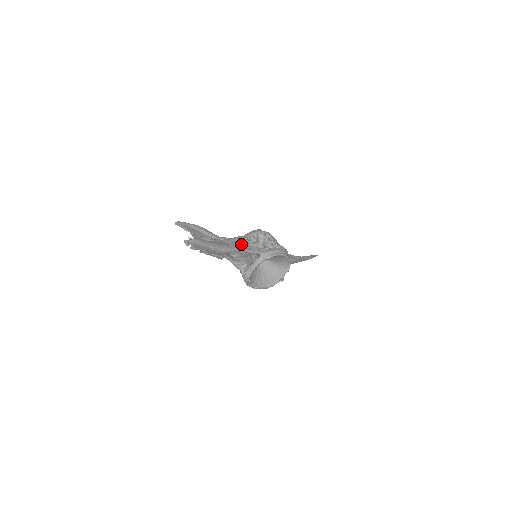
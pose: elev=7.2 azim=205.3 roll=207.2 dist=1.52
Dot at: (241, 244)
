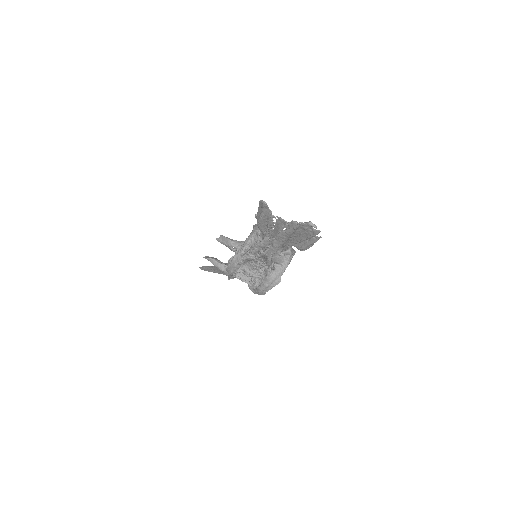
Dot at: occluded
